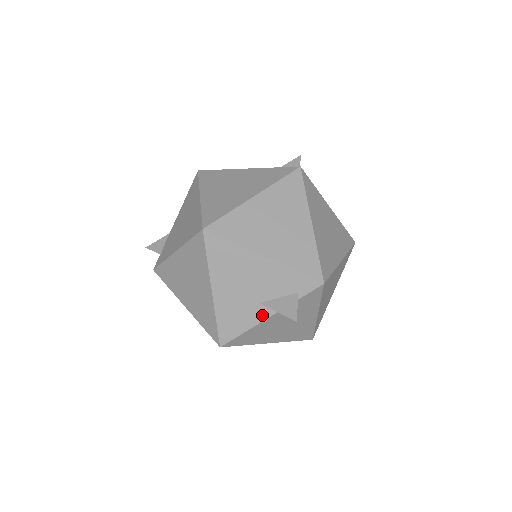
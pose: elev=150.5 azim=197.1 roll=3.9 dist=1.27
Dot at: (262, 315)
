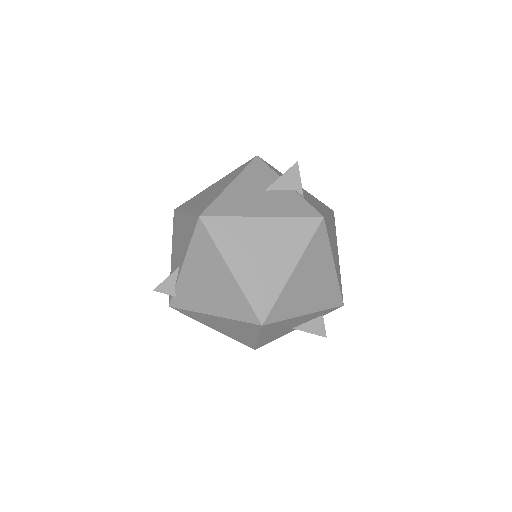
Dot at: (292, 330)
